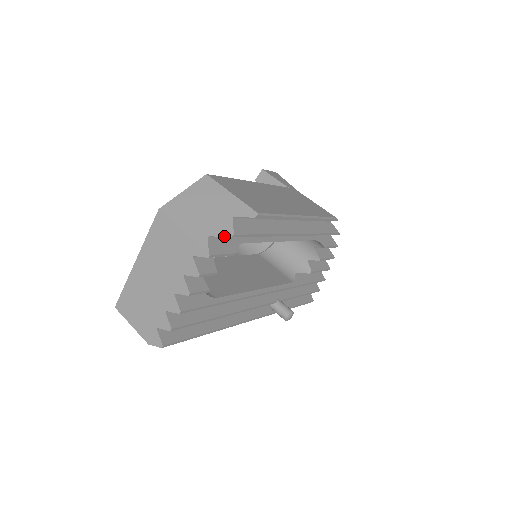
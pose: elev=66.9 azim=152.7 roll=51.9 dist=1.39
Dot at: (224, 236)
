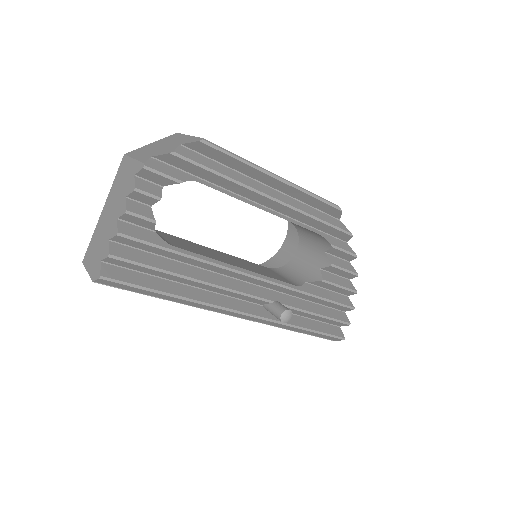
Dot at: (164, 154)
